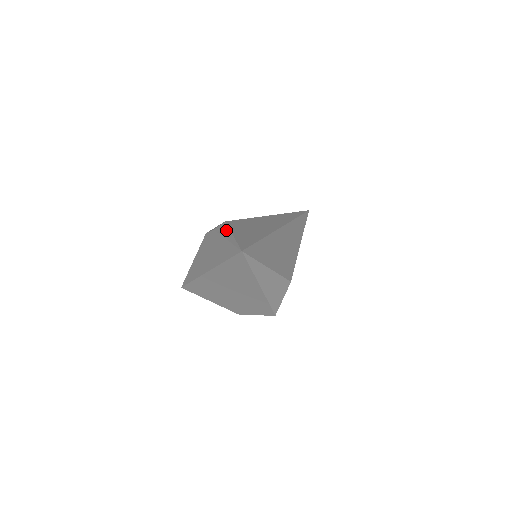
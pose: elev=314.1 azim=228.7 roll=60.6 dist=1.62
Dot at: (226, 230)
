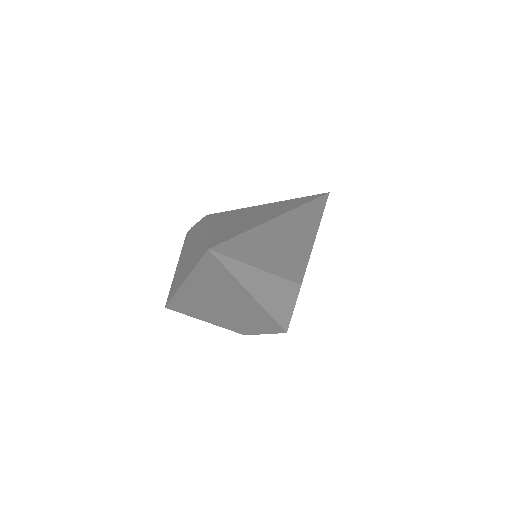
Dot at: (203, 225)
